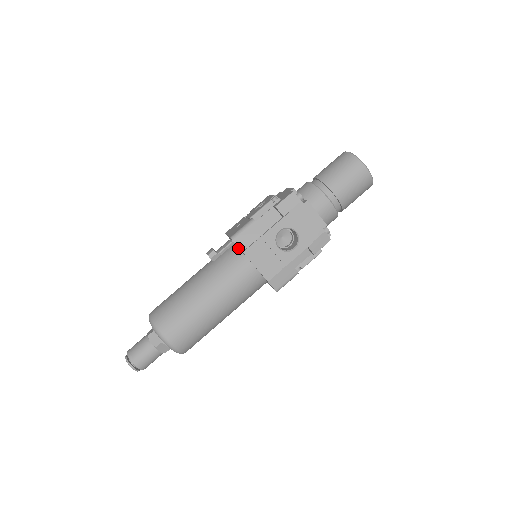
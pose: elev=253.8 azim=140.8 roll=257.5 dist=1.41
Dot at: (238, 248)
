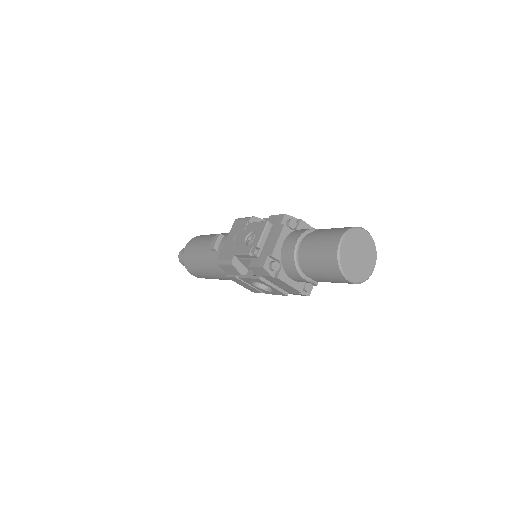
Dot at: occluded
